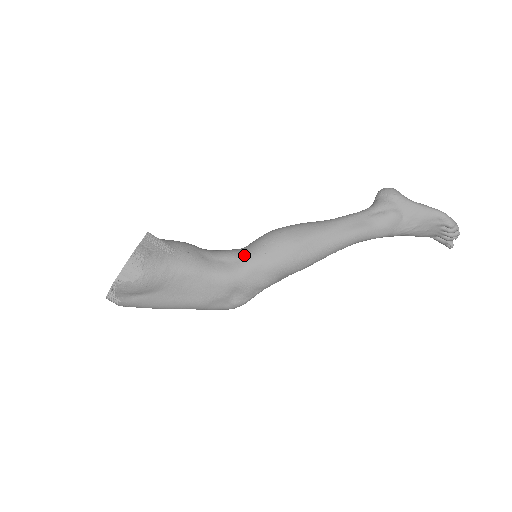
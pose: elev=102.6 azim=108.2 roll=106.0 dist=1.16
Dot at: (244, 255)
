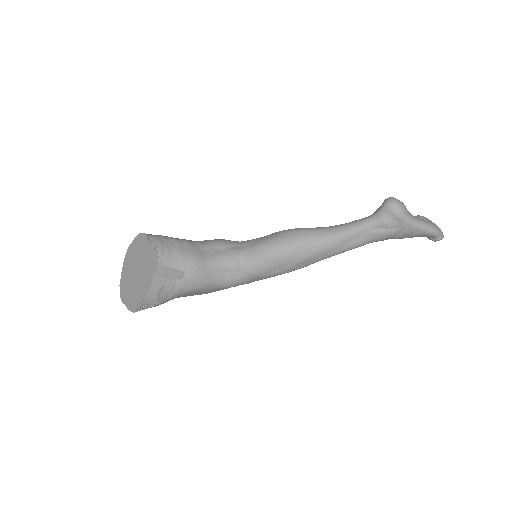
Dot at: (246, 267)
